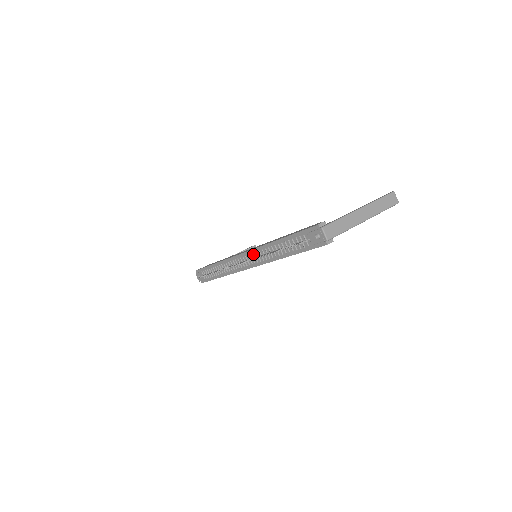
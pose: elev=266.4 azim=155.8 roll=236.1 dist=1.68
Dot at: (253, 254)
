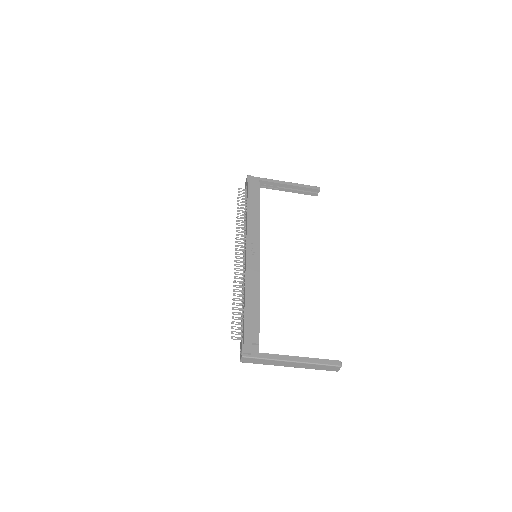
Dot at: (245, 264)
